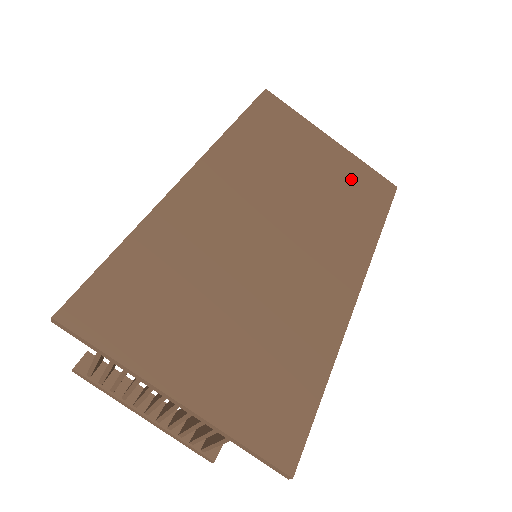
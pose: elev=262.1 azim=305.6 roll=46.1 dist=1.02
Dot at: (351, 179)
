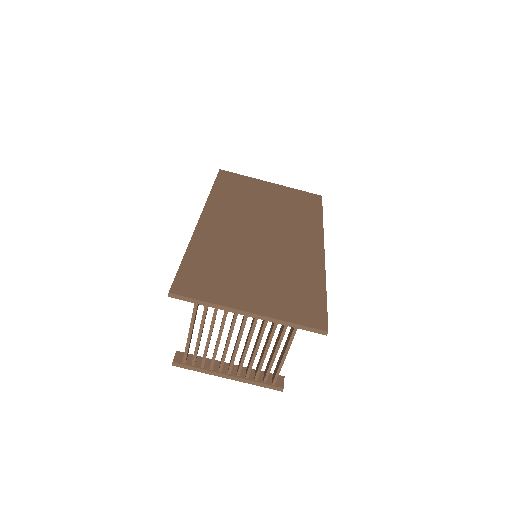
Dot at: (292, 199)
